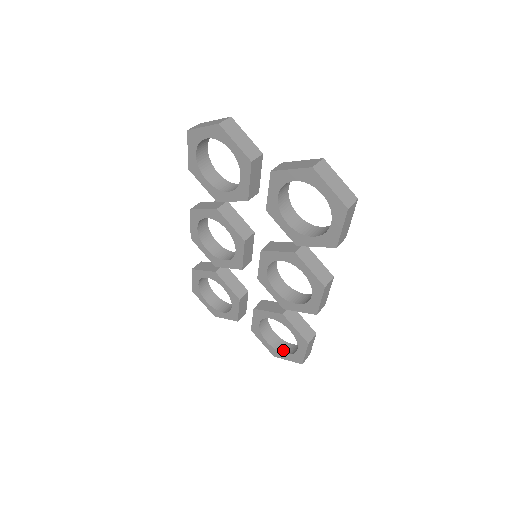
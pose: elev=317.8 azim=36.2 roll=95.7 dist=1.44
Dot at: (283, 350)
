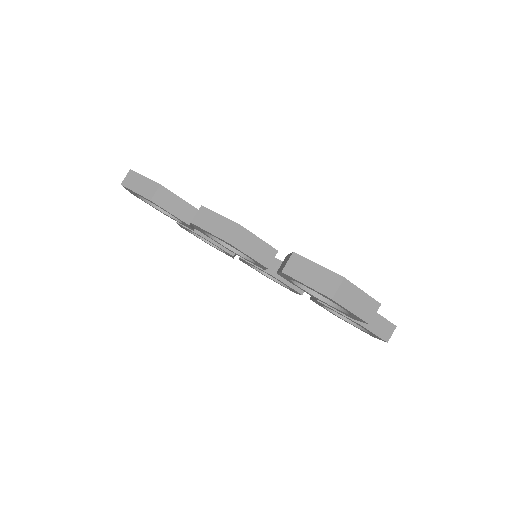
Dot at: occluded
